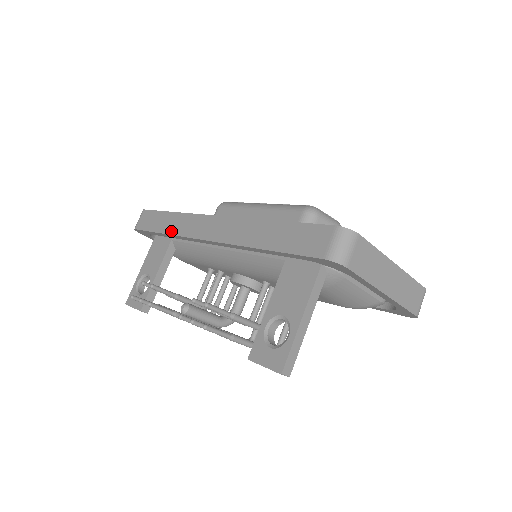
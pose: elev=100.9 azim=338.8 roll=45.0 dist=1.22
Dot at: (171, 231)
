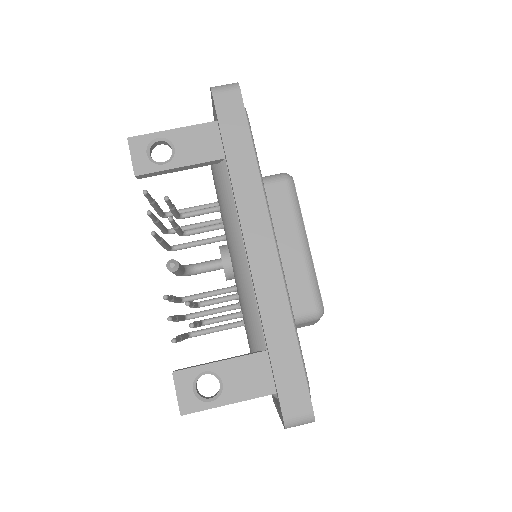
Dot at: (235, 177)
